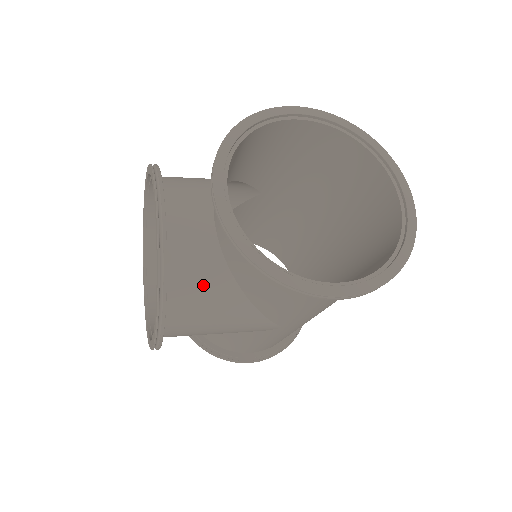
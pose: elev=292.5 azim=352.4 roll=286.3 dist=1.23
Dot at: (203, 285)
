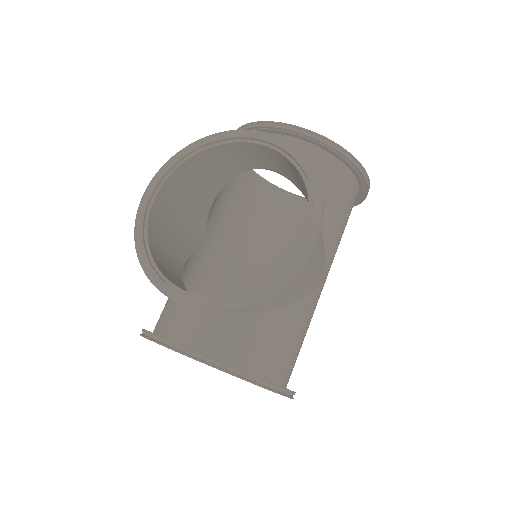
Dot at: occluded
